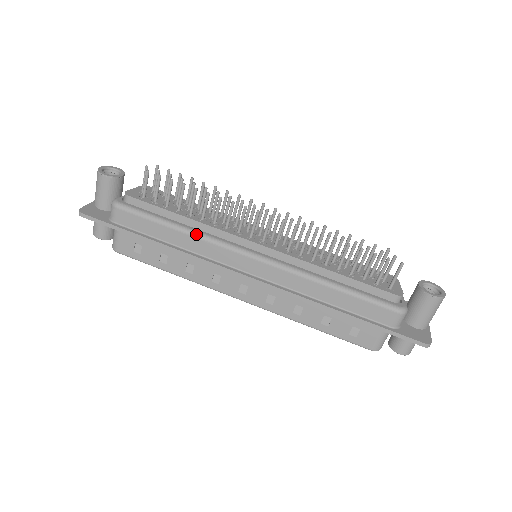
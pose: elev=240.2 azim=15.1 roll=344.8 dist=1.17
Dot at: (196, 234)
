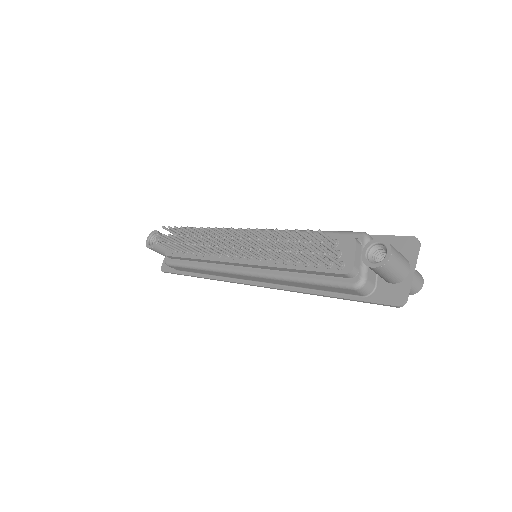
Dot at: (207, 269)
